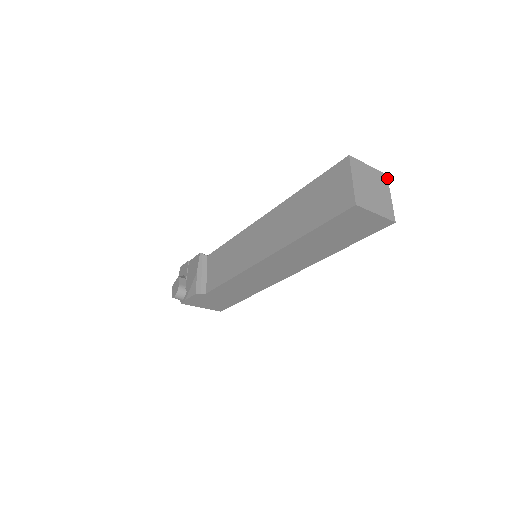
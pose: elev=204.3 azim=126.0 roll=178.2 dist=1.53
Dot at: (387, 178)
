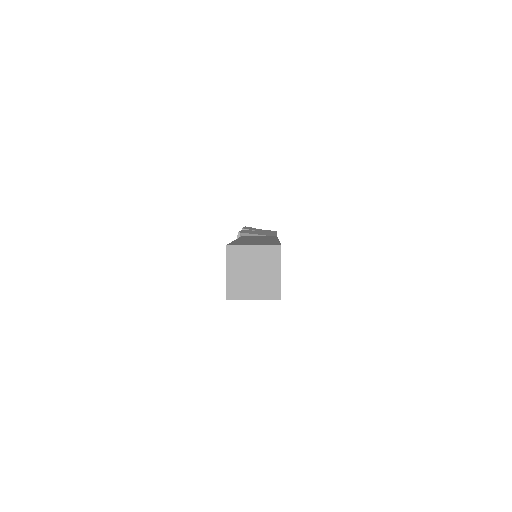
Dot at: (280, 249)
